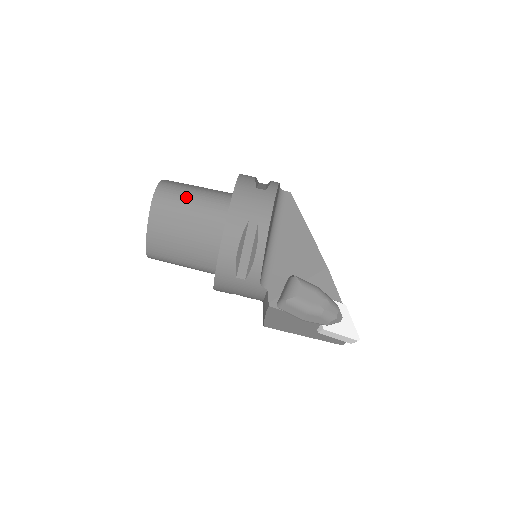
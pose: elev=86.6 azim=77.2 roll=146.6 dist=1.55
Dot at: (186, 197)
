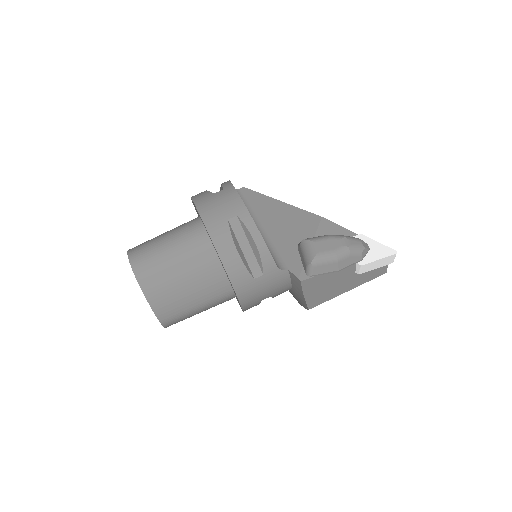
Dot at: (160, 245)
